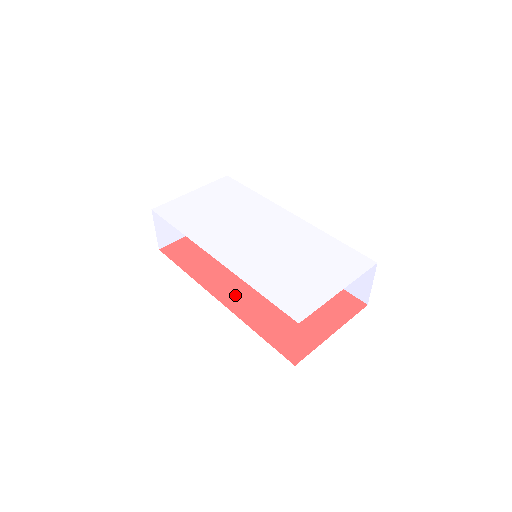
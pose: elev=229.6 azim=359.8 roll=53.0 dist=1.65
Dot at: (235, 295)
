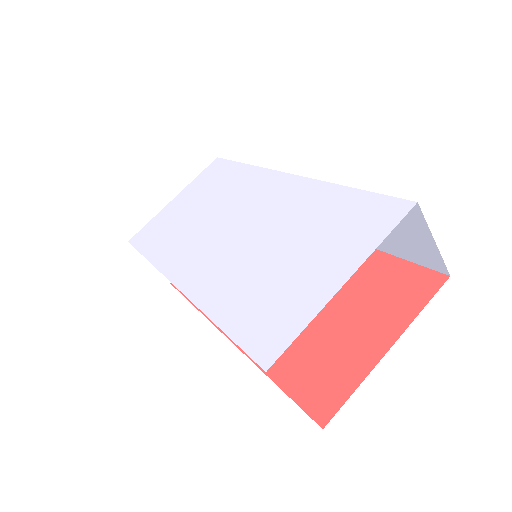
Dot at: occluded
